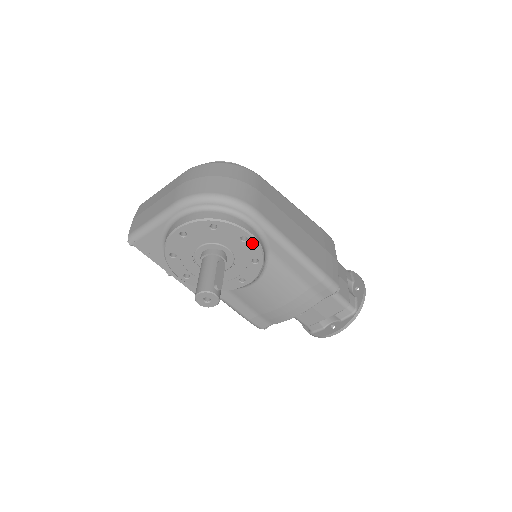
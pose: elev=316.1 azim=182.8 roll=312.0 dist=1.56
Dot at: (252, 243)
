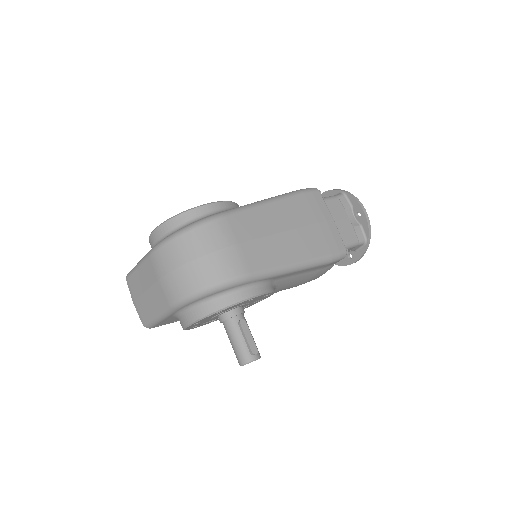
Dot at: (259, 296)
